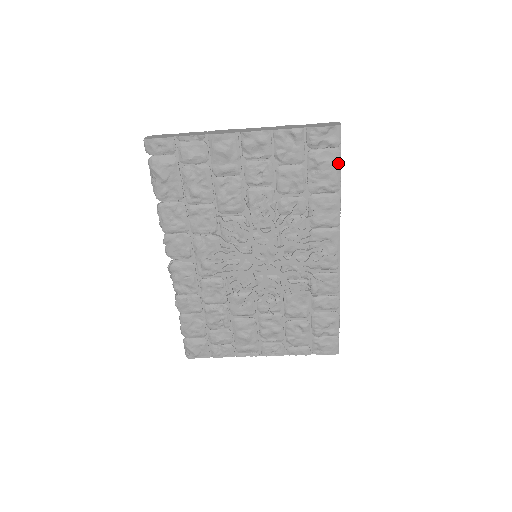
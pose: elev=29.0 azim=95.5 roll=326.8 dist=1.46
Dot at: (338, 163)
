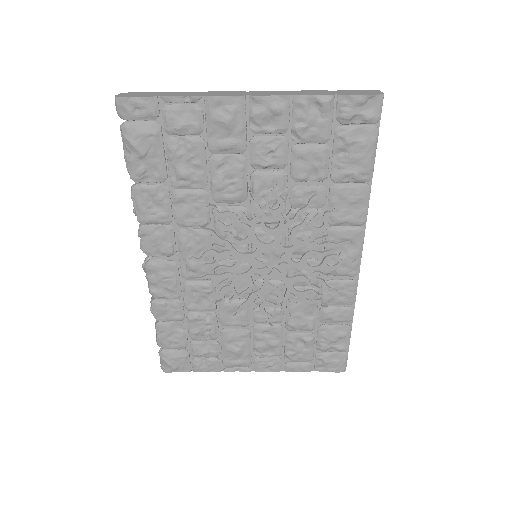
Dot at: (374, 145)
